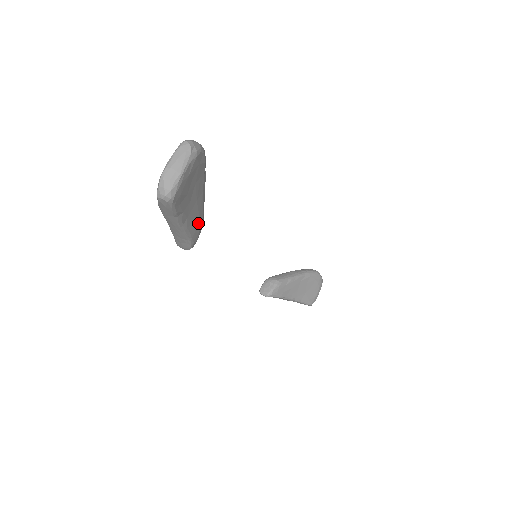
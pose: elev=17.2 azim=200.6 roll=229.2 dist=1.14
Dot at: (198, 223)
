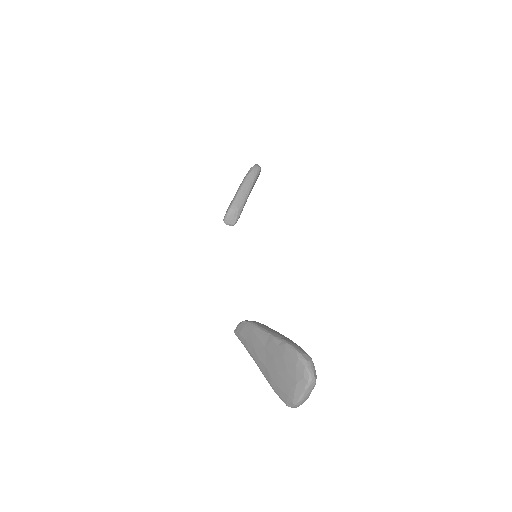
Dot at: occluded
